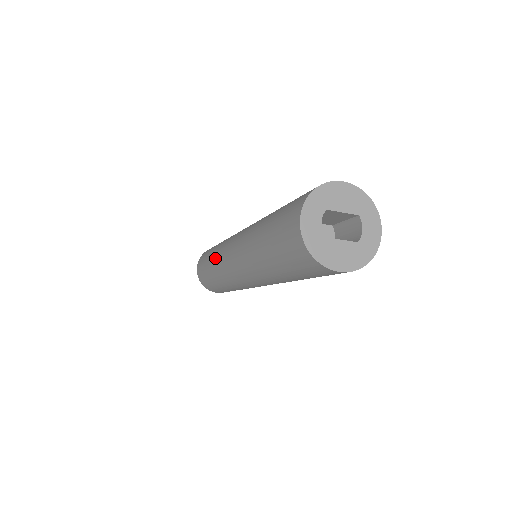
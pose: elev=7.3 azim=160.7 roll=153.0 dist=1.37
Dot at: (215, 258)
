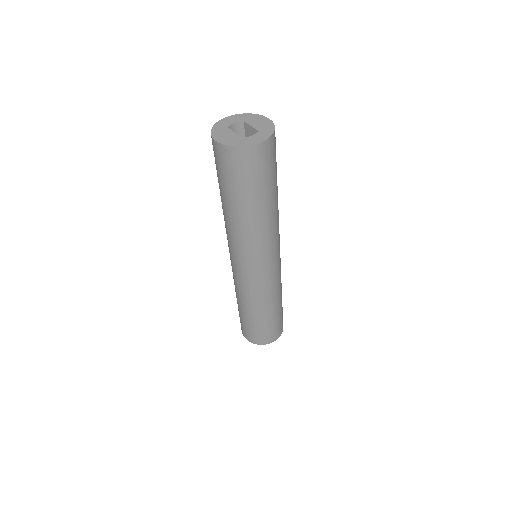
Dot at: occluded
